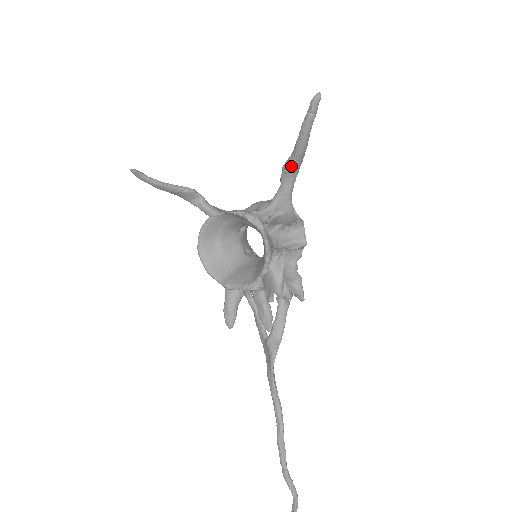
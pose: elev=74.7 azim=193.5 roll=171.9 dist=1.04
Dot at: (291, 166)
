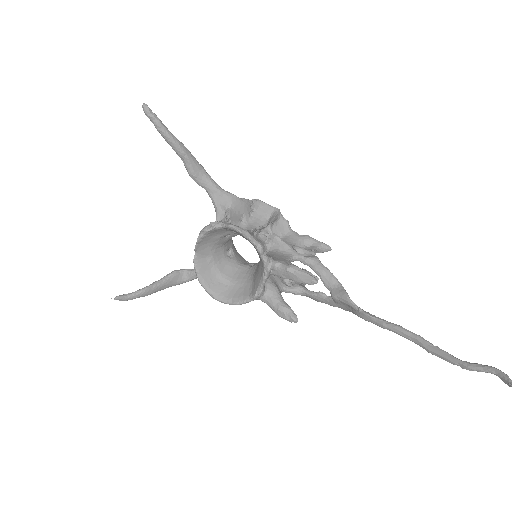
Dot at: (192, 168)
